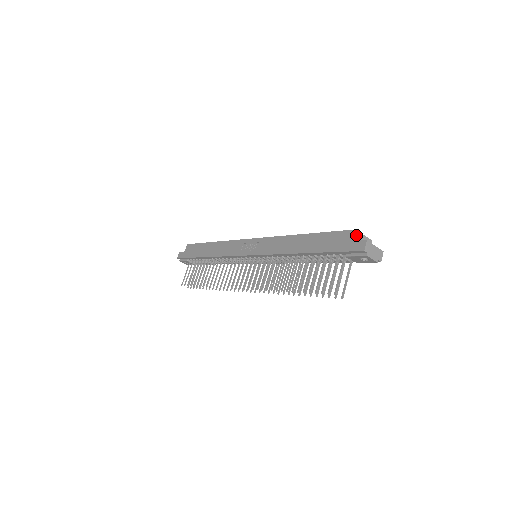
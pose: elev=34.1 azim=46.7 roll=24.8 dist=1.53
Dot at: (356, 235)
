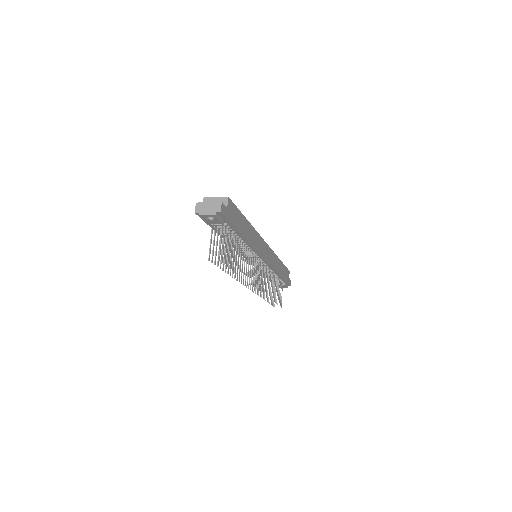
Dot at: occluded
